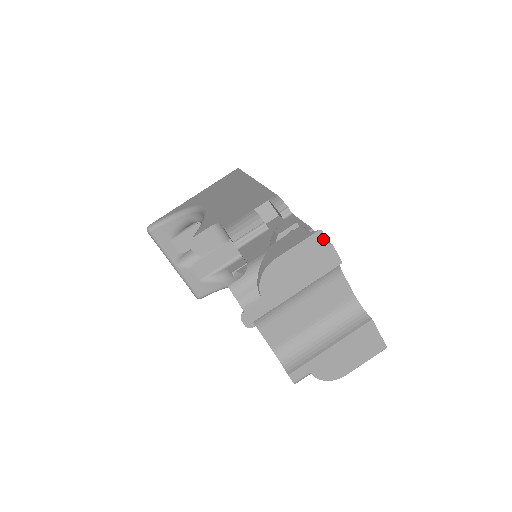
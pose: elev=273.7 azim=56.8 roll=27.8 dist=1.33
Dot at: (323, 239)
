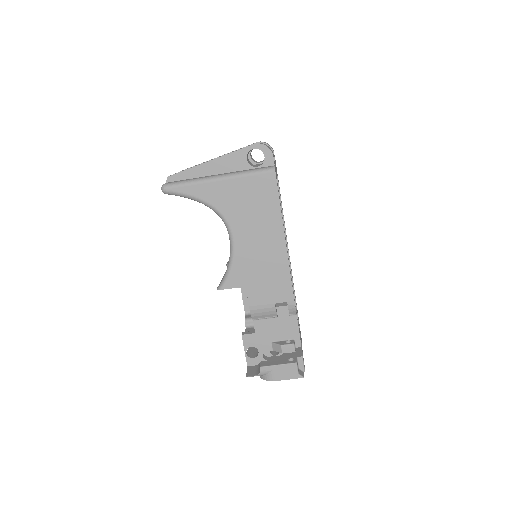
Dot at: (302, 375)
